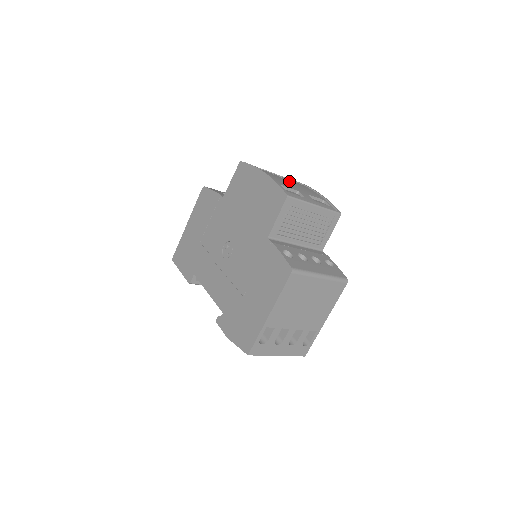
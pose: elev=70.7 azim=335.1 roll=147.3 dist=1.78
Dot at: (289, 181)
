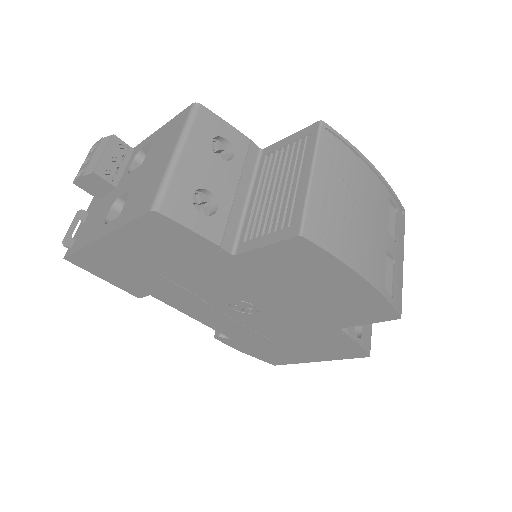
Dot at: (360, 206)
